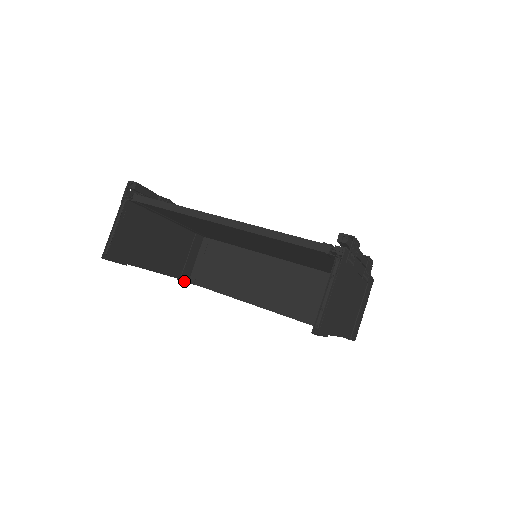
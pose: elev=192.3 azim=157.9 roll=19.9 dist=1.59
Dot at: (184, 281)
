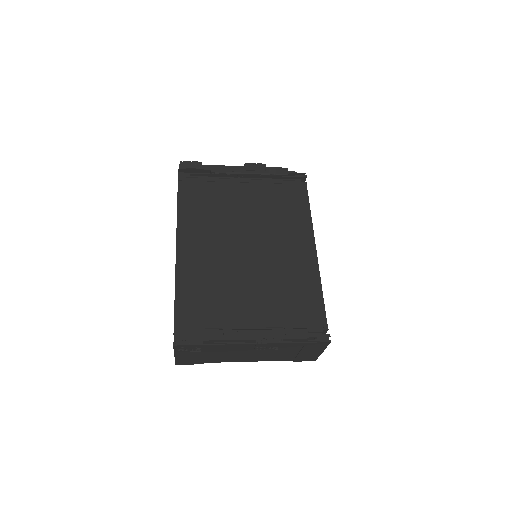
Dot at: occluded
